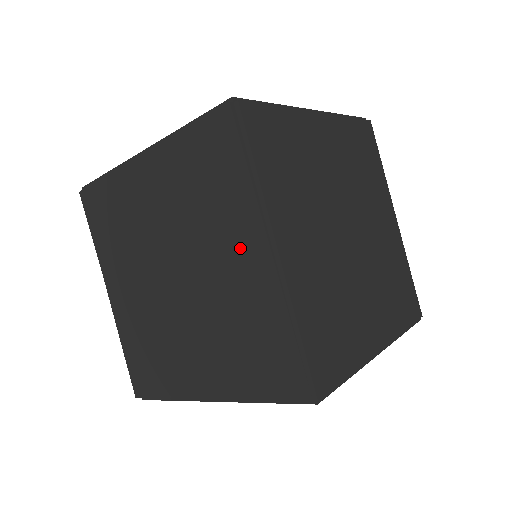
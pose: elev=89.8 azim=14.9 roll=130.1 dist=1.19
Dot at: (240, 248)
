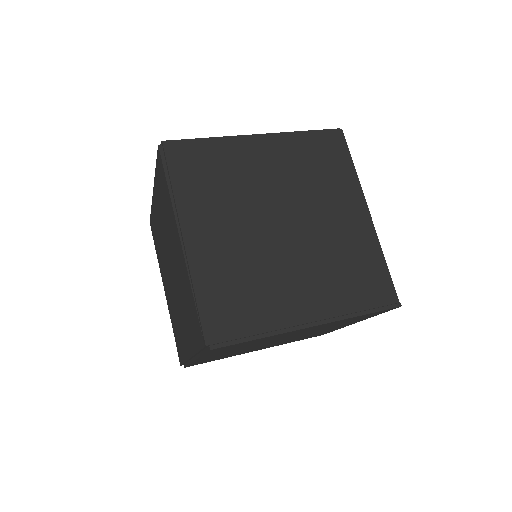
Dot at: (175, 240)
